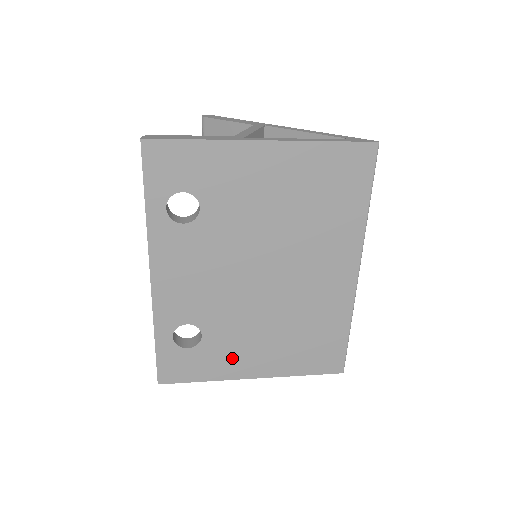
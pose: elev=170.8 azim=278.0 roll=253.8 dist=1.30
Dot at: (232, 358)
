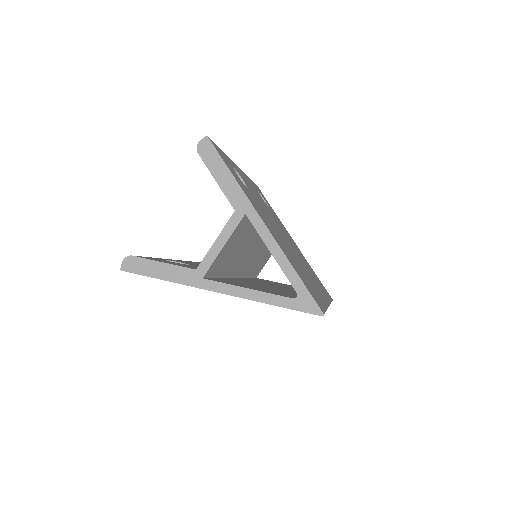
Dot at: occluded
